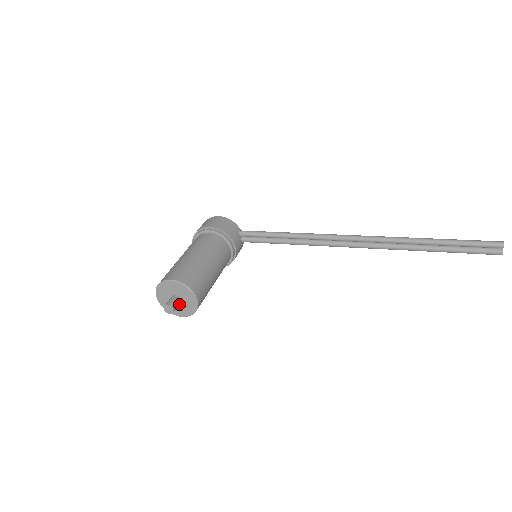
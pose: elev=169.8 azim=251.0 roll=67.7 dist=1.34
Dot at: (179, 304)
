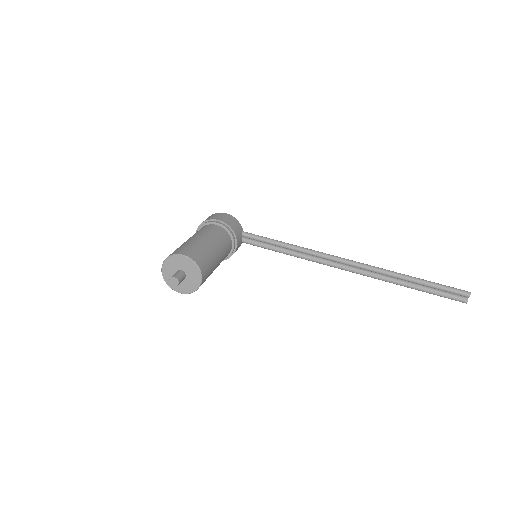
Dot at: occluded
